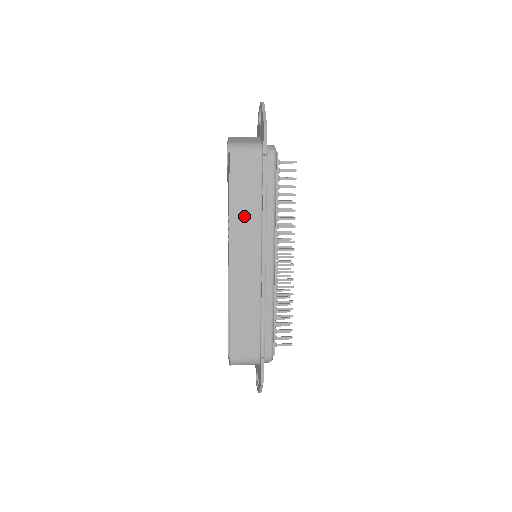
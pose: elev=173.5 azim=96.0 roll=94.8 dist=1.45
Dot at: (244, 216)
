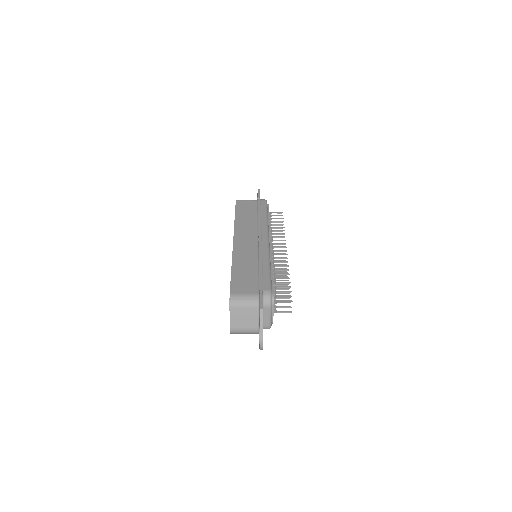
Dot at: (245, 222)
